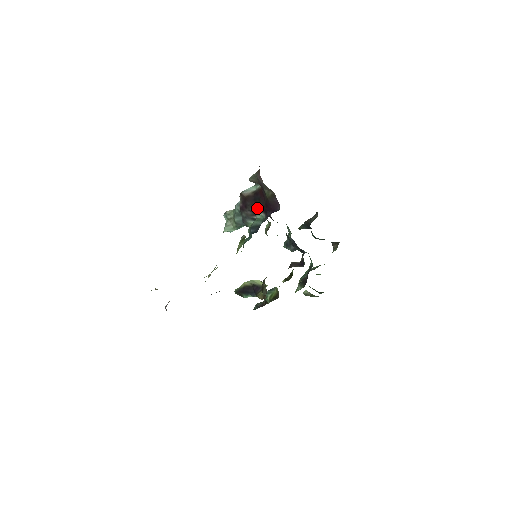
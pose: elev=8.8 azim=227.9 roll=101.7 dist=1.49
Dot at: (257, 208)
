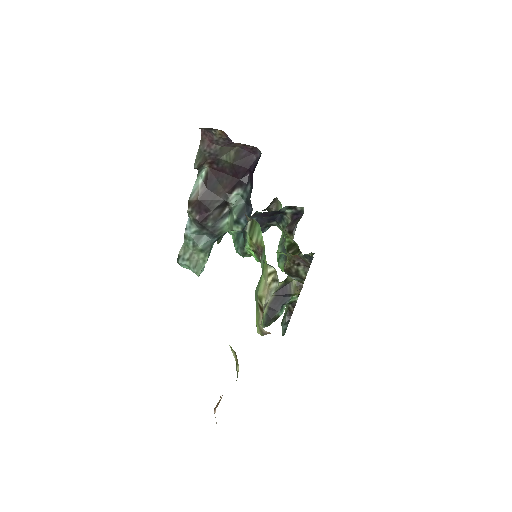
Dot at: (223, 194)
